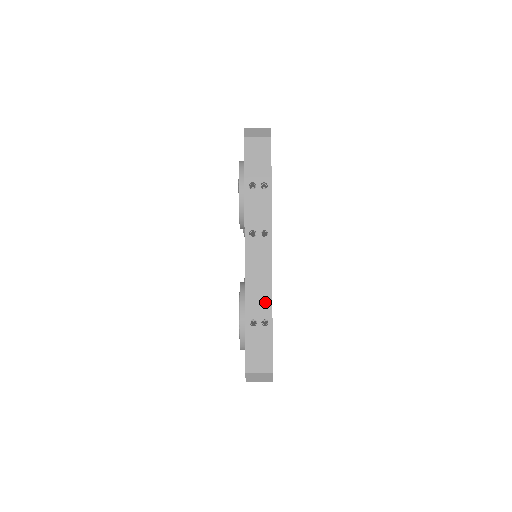
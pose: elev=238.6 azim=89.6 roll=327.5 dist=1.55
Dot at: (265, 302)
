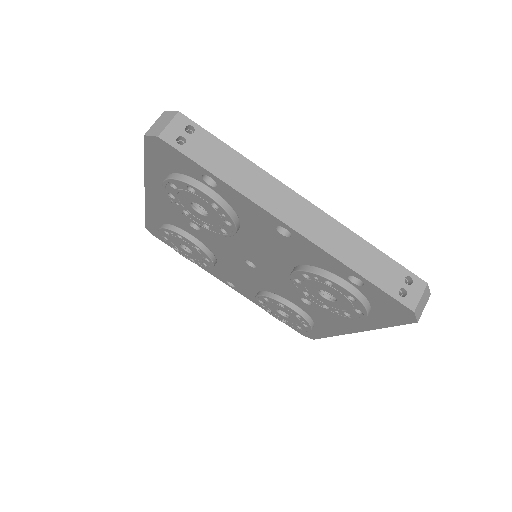
Dot at: occluded
